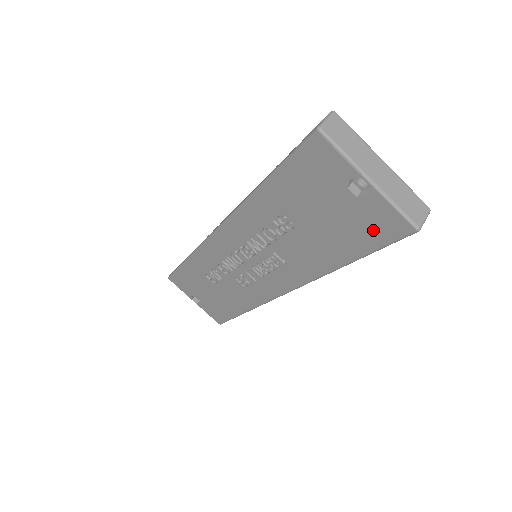
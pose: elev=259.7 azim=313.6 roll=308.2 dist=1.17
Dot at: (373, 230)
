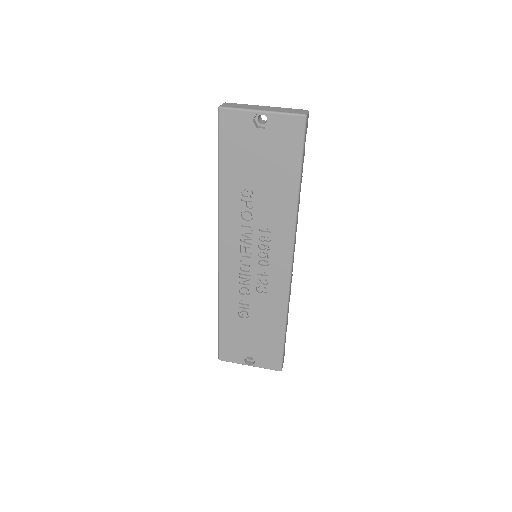
Dot at: (288, 142)
